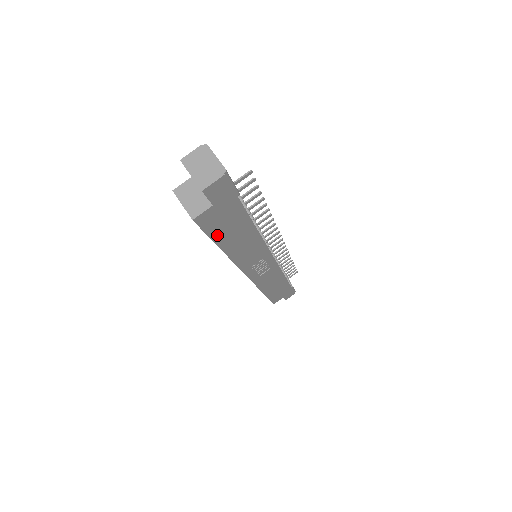
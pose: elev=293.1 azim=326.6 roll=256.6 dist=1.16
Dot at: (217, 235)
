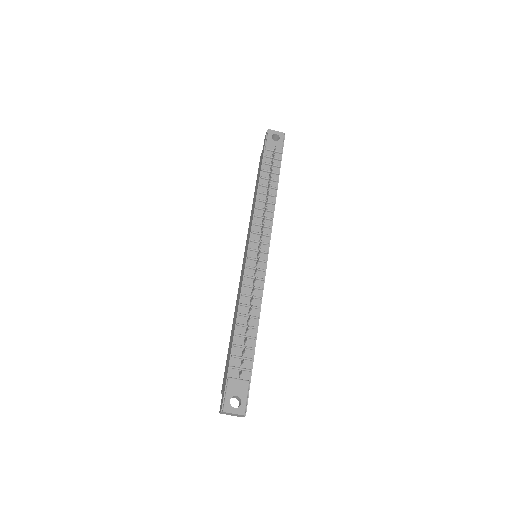
Dot at: occluded
